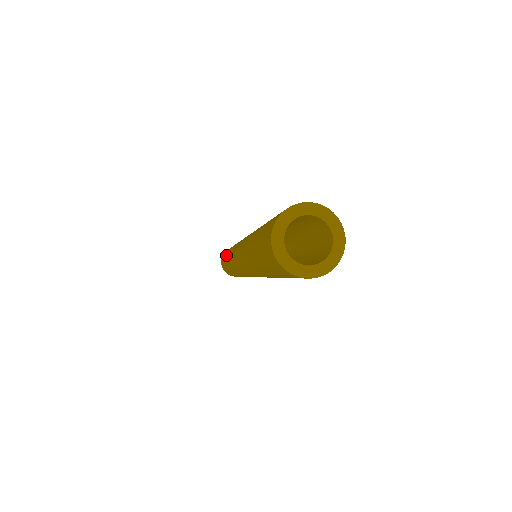
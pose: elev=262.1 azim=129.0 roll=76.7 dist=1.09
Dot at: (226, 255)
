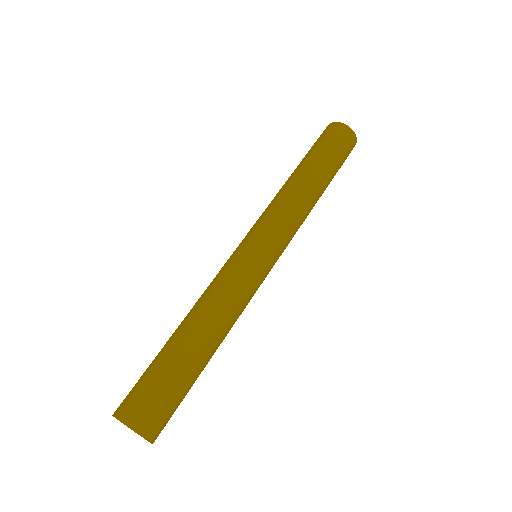
Dot at: (301, 168)
